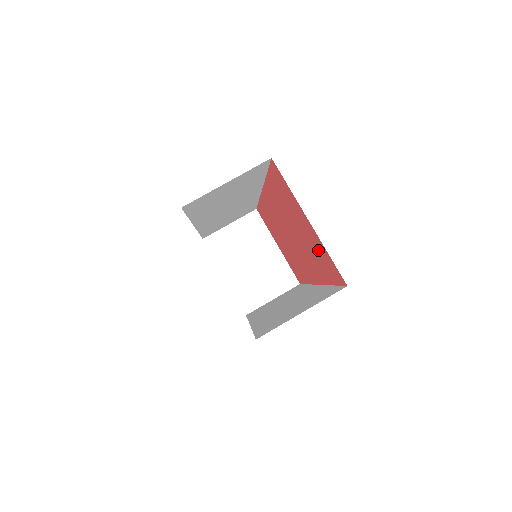
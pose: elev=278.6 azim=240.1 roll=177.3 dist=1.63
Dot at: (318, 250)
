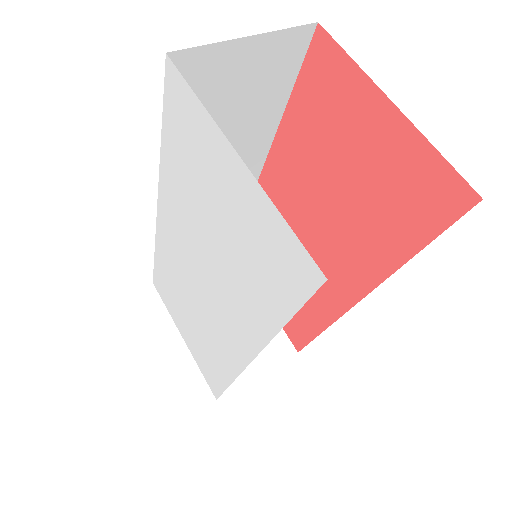
Dot at: (396, 176)
